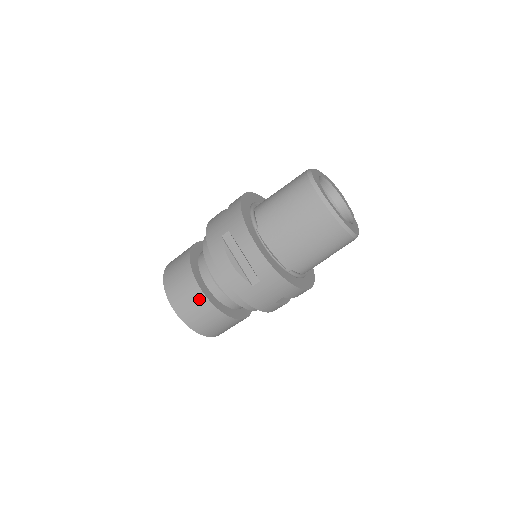
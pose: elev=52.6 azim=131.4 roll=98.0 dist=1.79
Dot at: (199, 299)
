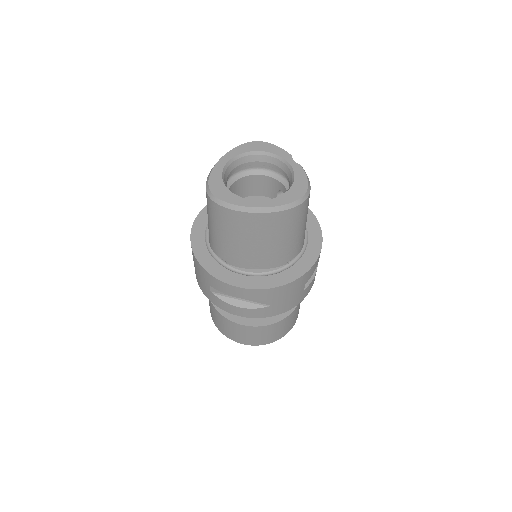
Dot at: (251, 330)
